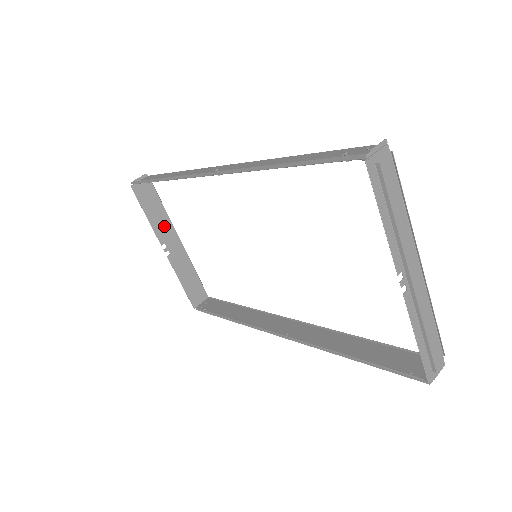
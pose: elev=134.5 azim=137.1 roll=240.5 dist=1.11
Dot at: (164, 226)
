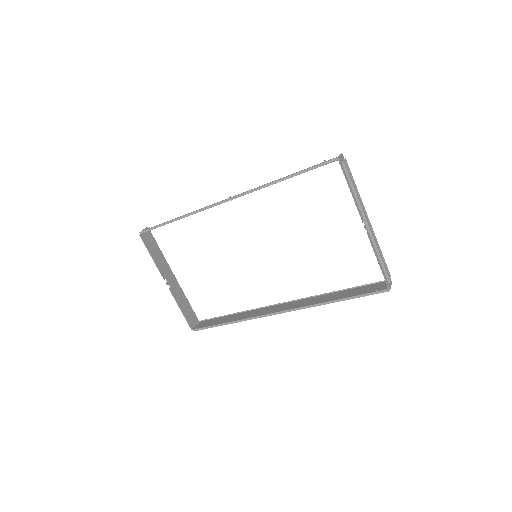
Dot at: (163, 266)
